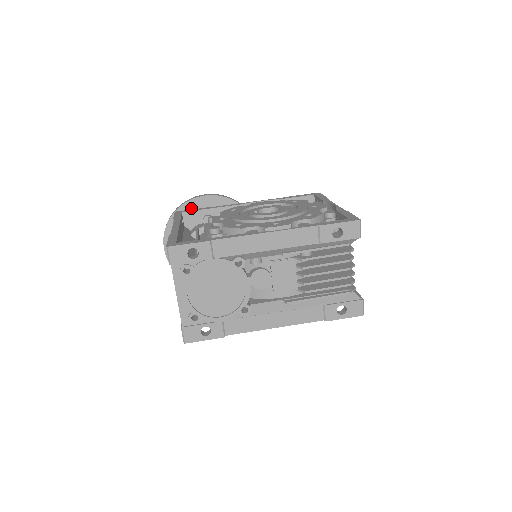
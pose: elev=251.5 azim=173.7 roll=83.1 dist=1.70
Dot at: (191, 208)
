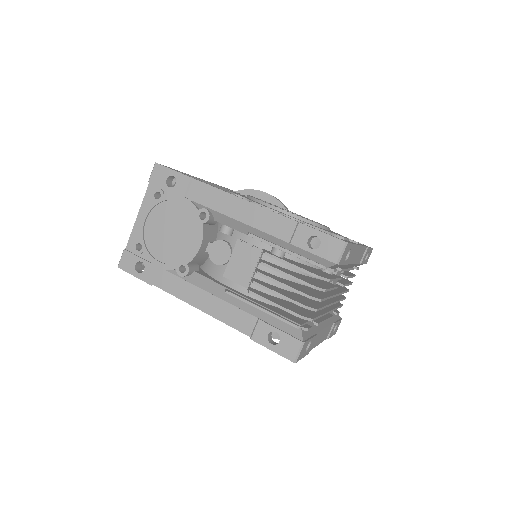
Dot at: occluded
